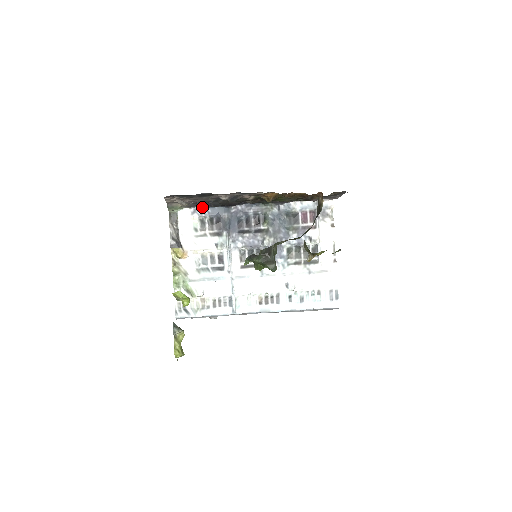
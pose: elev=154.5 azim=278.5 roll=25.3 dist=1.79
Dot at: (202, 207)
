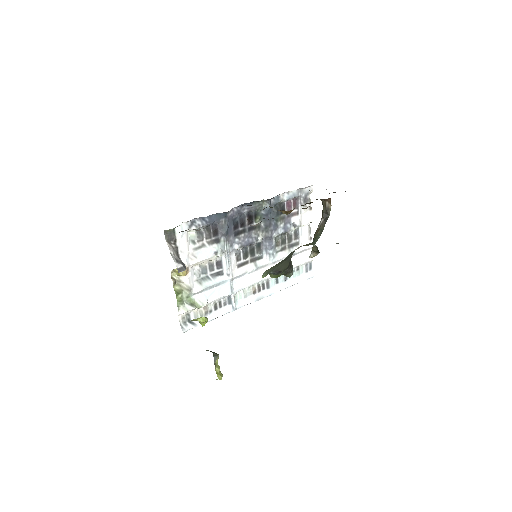
Dot at: (199, 217)
